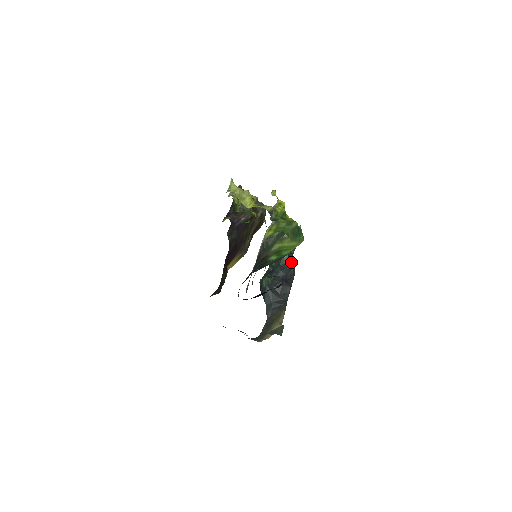
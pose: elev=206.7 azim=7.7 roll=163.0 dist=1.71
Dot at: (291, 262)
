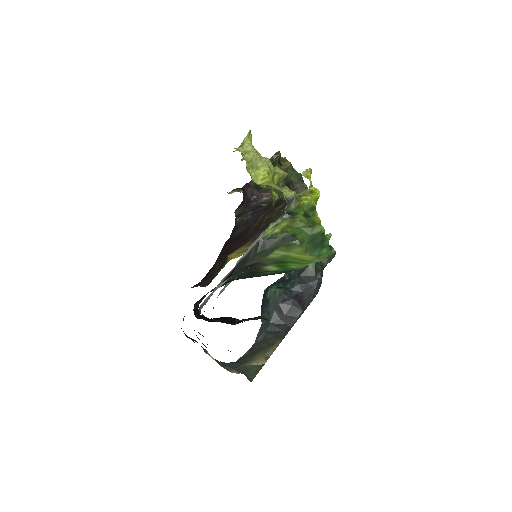
Dot at: (317, 277)
